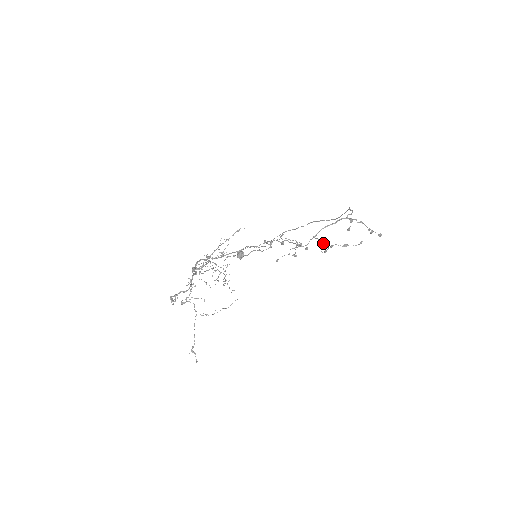
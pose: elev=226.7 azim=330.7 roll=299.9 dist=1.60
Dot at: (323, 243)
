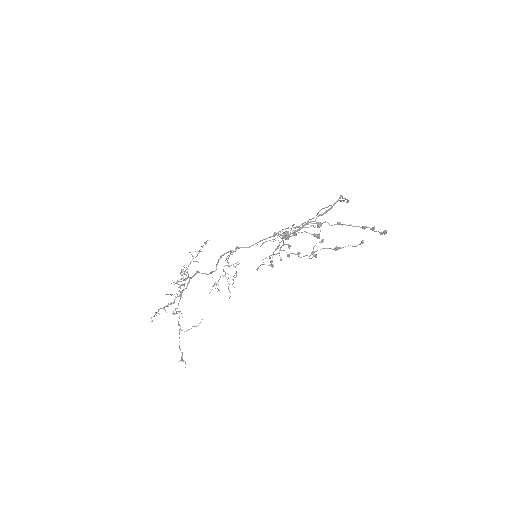
Dot at: (288, 255)
